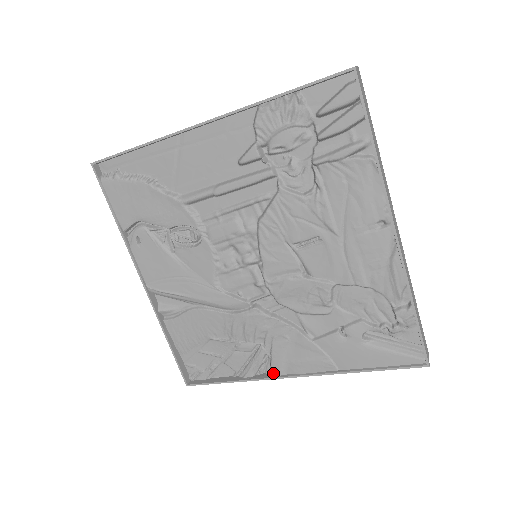
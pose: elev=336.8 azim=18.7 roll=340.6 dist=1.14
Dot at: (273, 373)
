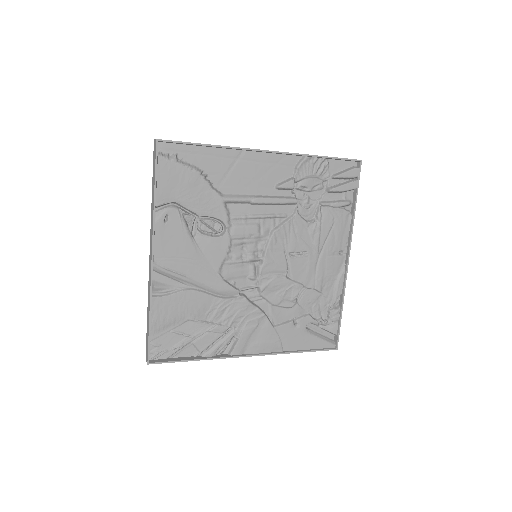
Dot at: (234, 353)
